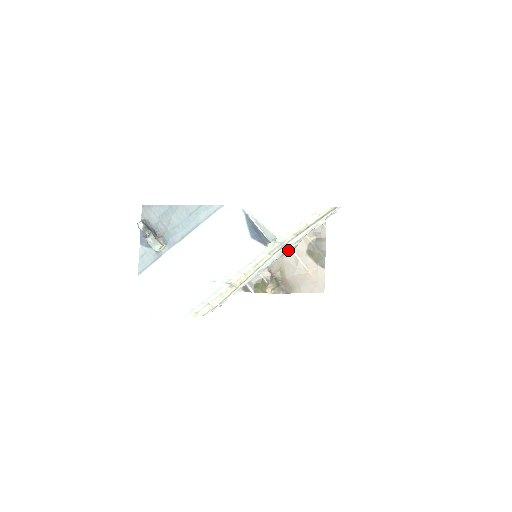
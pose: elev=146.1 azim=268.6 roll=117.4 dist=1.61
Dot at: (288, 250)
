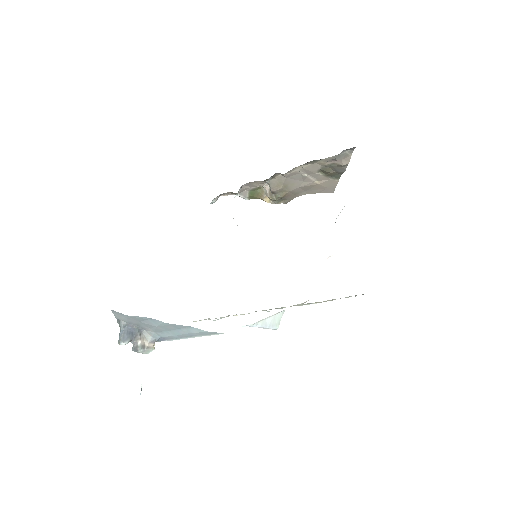
Dot at: occluded
